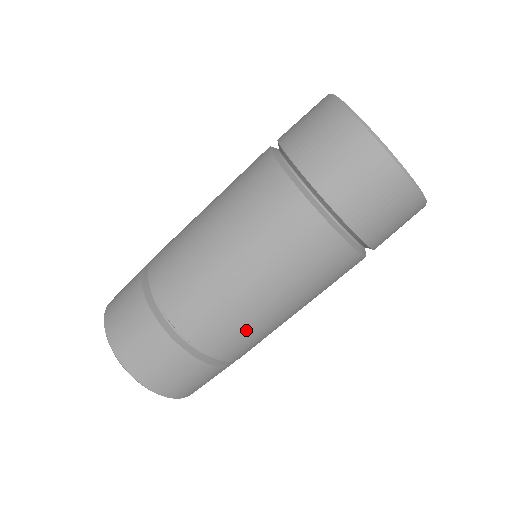
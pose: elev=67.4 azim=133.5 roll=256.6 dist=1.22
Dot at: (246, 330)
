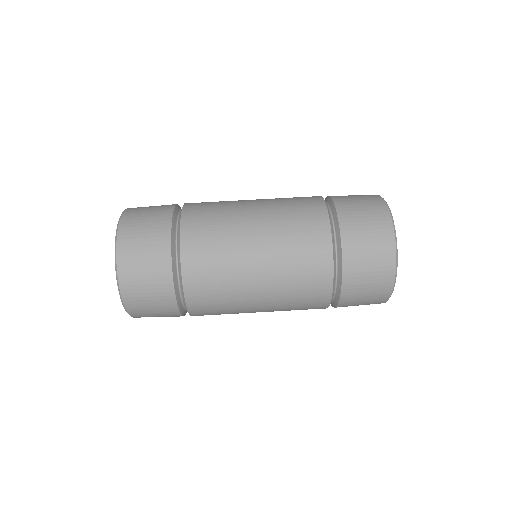
Dot at: (224, 295)
